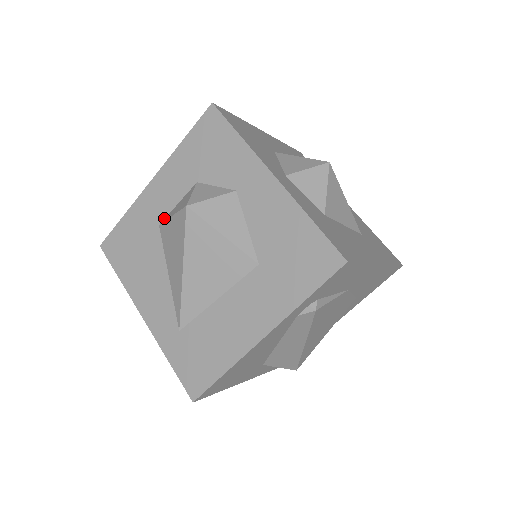
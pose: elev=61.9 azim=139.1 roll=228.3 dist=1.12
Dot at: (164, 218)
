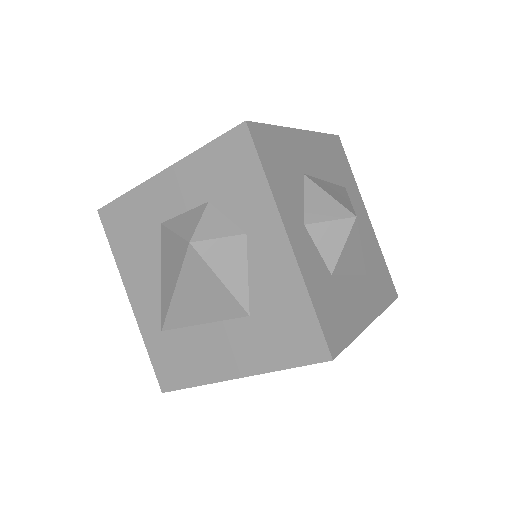
Dot at: (167, 219)
